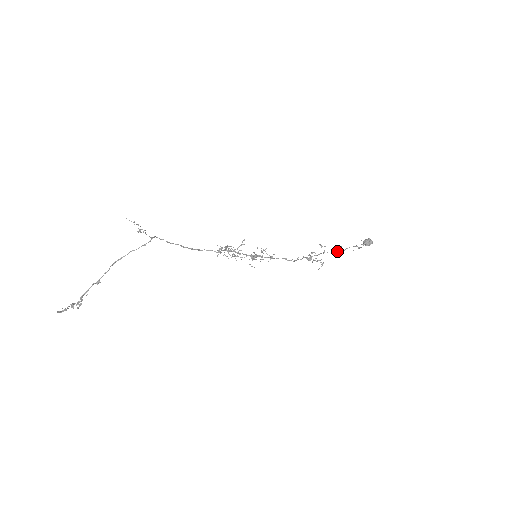
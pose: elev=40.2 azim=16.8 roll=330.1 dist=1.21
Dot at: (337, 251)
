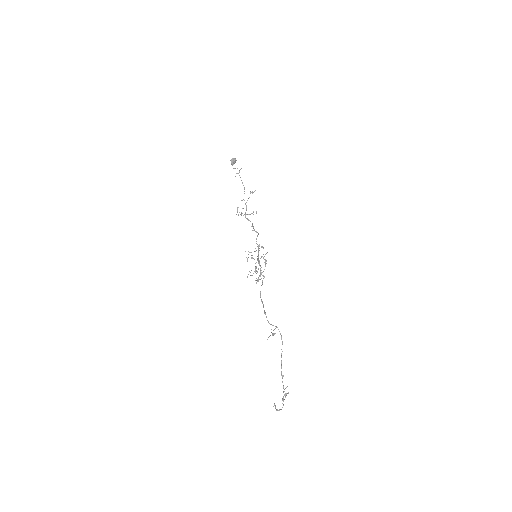
Dot at: occluded
